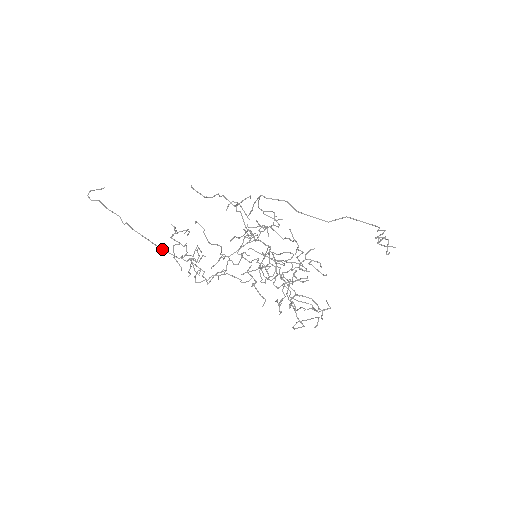
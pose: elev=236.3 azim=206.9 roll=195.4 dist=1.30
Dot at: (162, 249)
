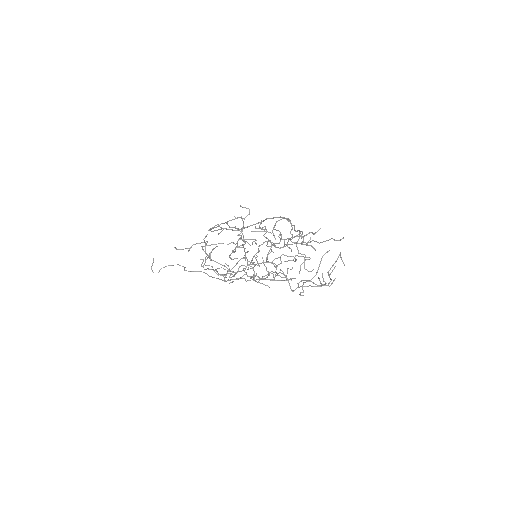
Dot at: occluded
